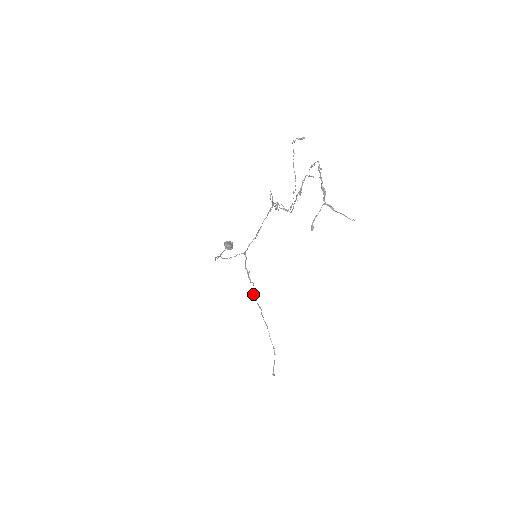
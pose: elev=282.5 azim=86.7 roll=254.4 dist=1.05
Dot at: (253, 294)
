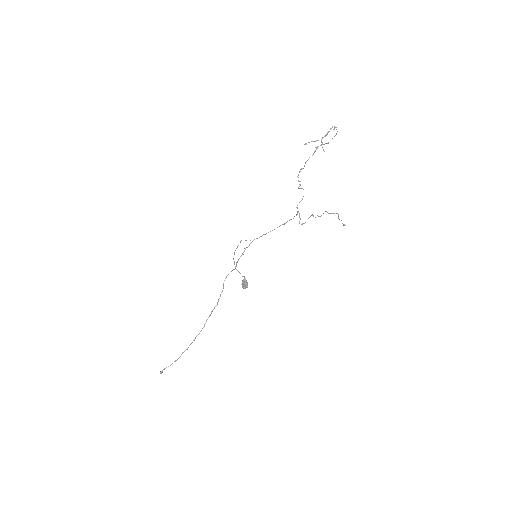
Dot at: (228, 274)
